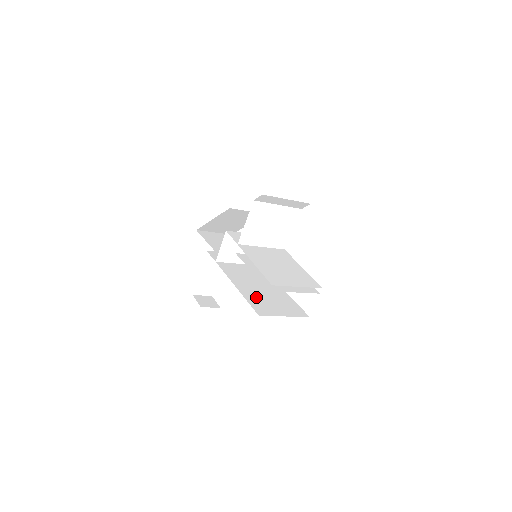
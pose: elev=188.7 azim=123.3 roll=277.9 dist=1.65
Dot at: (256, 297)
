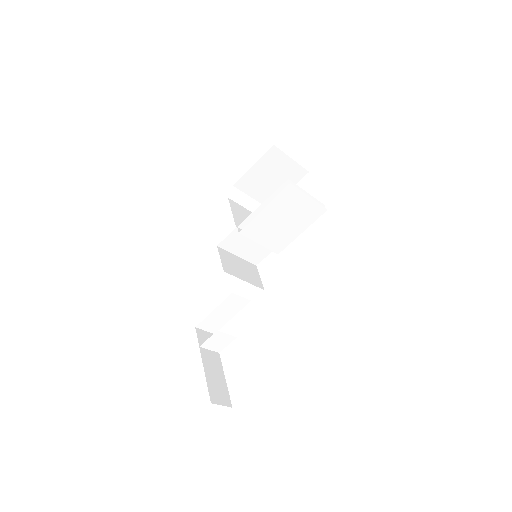
Dot at: occluded
